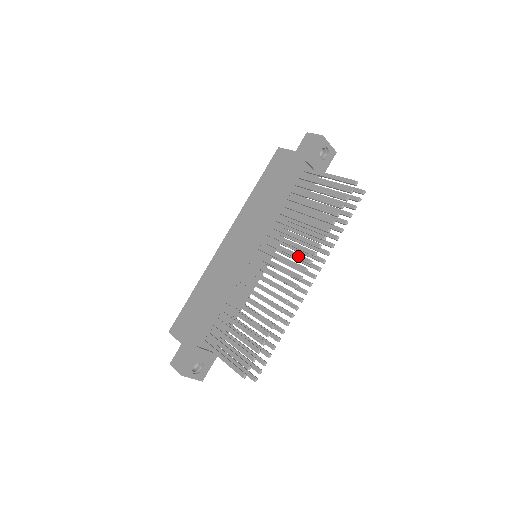
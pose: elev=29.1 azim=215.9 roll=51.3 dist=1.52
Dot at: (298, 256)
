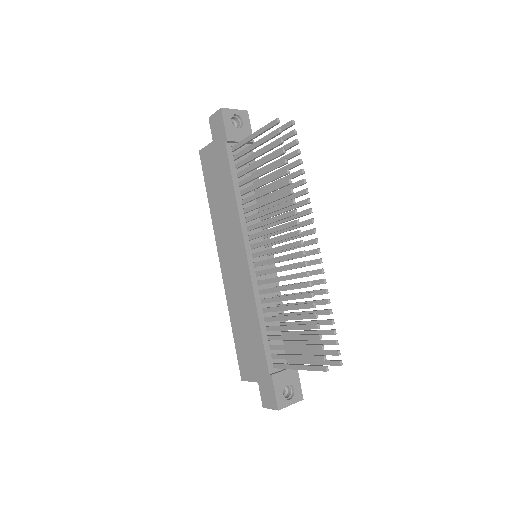
Dot at: (284, 226)
